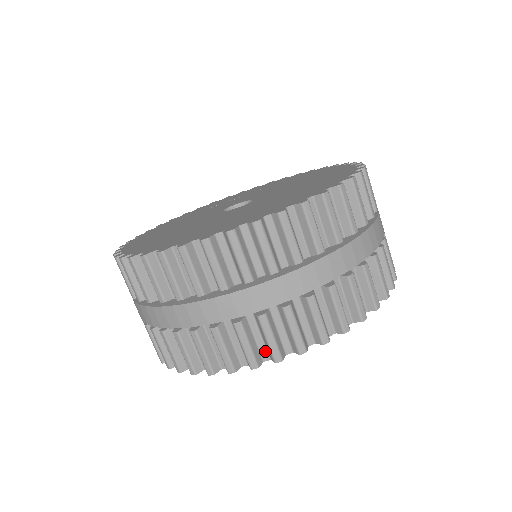
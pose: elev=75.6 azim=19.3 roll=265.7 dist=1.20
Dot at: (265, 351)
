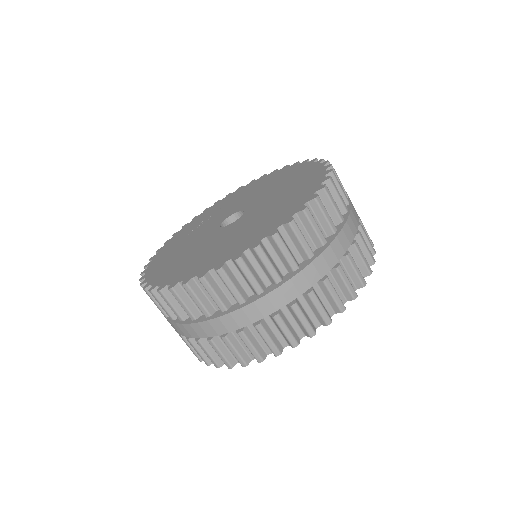
Dot at: (330, 308)
